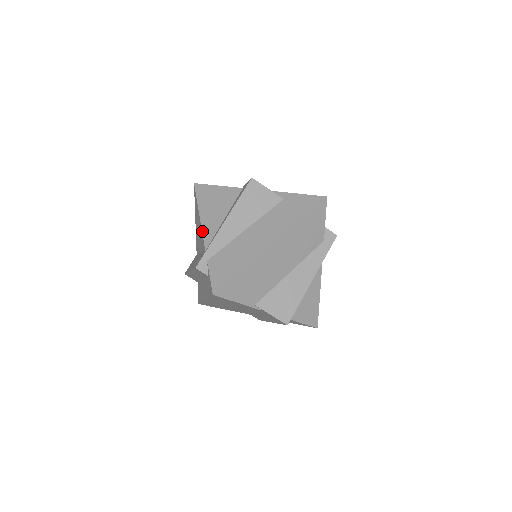
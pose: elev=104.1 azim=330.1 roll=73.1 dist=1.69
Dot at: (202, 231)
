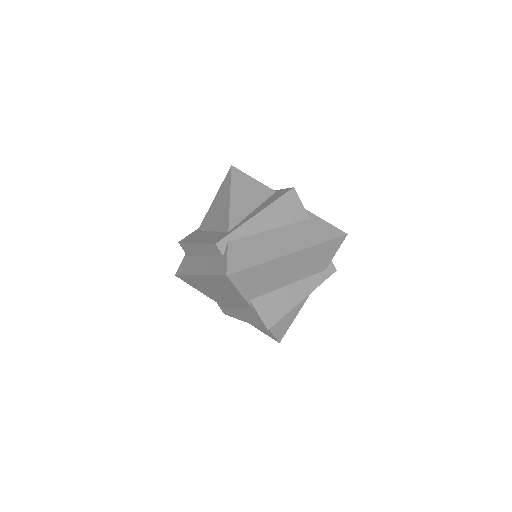
Dot at: (229, 212)
